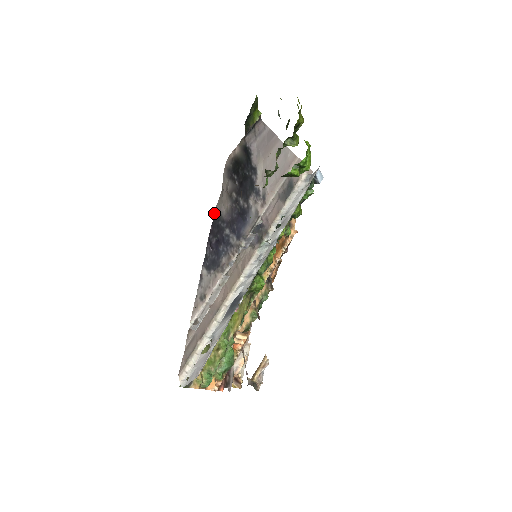
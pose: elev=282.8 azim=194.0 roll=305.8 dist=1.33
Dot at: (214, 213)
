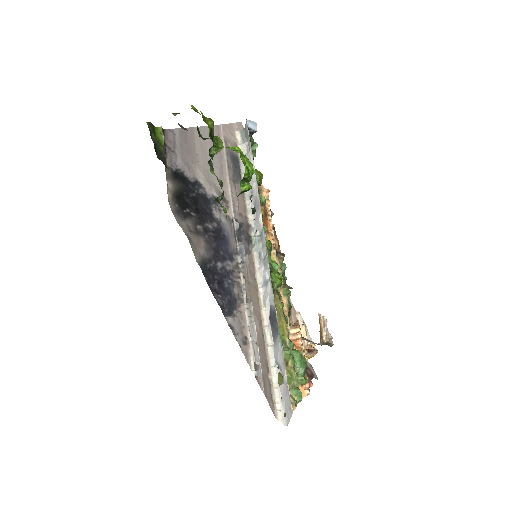
Dot at: occluded
